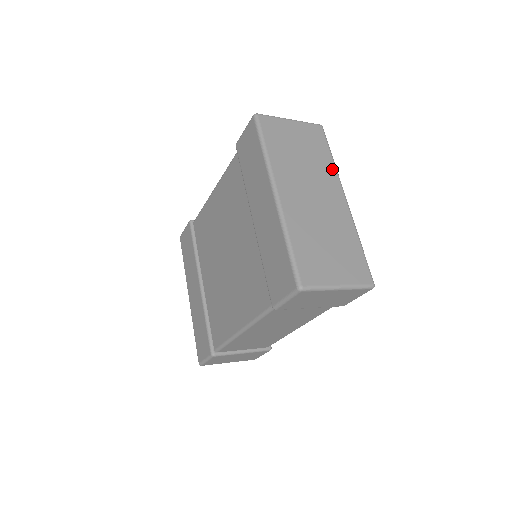
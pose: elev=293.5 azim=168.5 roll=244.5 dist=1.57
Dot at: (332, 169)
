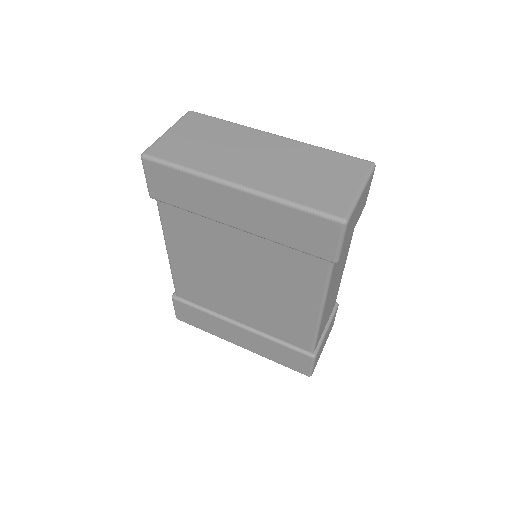
Dot at: (240, 128)
